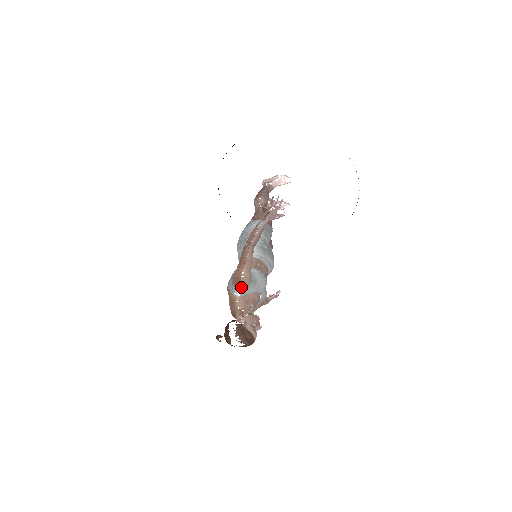
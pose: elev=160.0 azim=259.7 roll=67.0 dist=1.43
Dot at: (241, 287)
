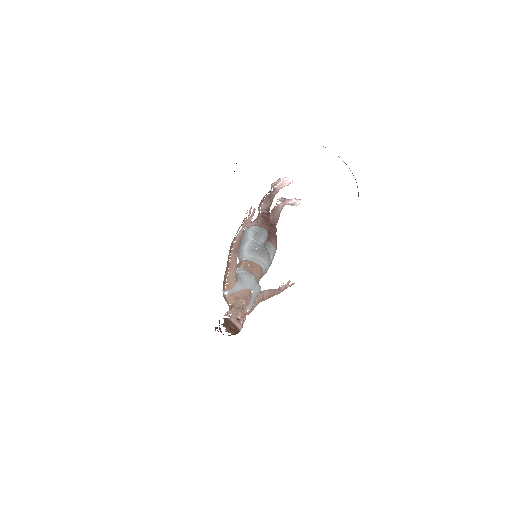
Dot at: (226, 288)
